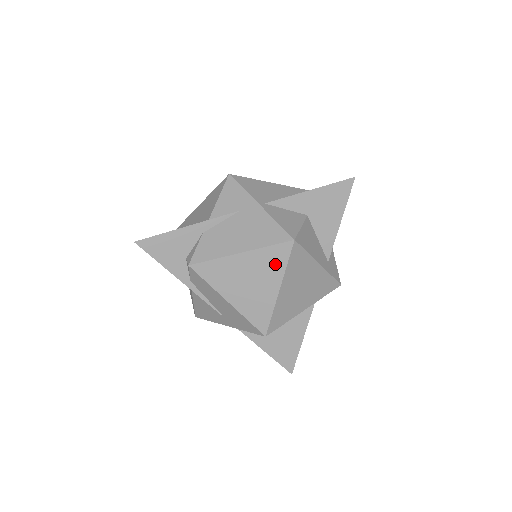
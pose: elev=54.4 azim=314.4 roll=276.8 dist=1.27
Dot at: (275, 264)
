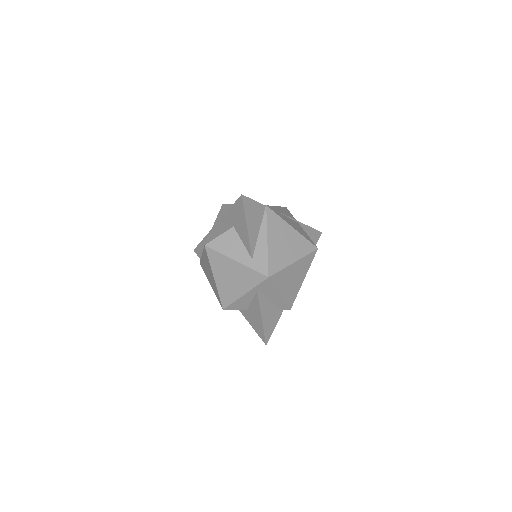
Dot at: (208, 261)
